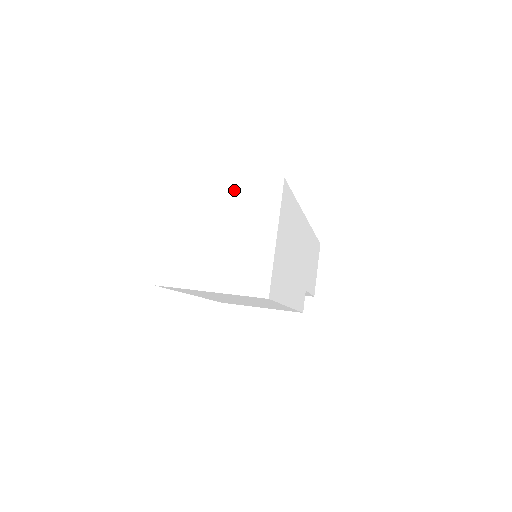
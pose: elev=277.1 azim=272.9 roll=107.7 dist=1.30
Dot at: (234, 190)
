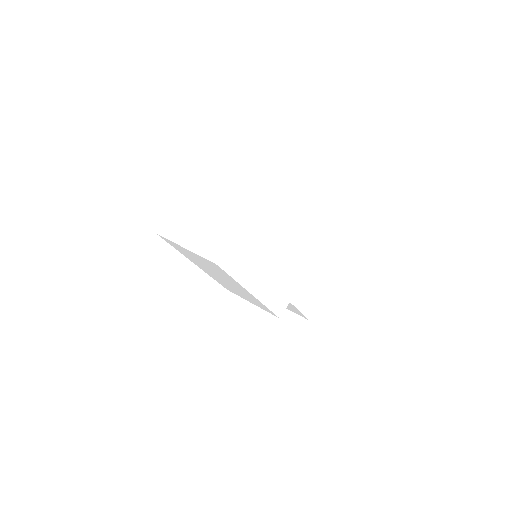
Dot at: (232, 186)
